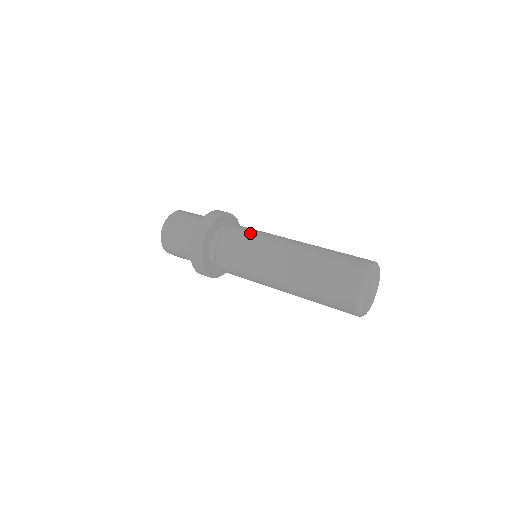
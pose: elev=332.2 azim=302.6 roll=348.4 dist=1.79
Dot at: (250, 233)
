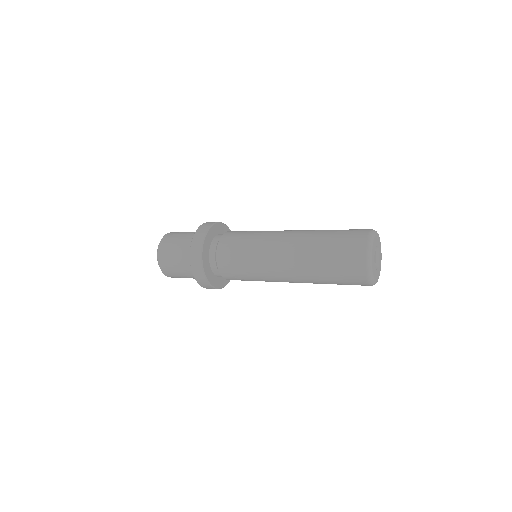
Dot at: occluded
